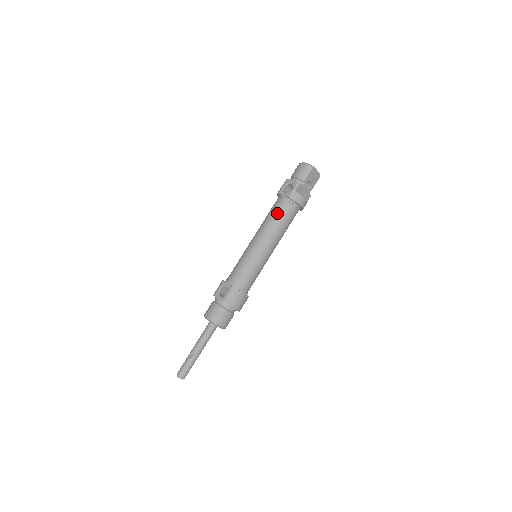
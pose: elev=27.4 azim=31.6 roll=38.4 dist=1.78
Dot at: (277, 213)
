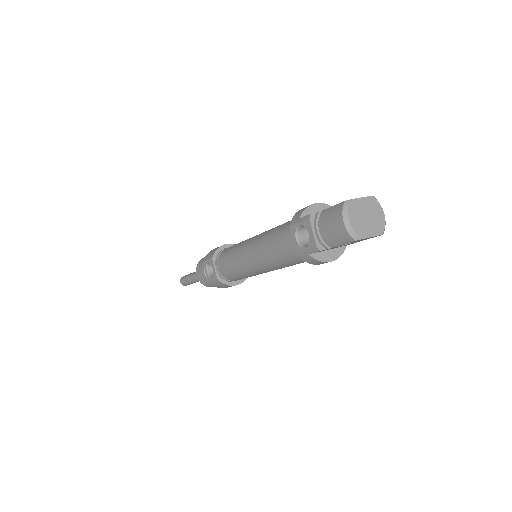
Dot at: (279, 253)
